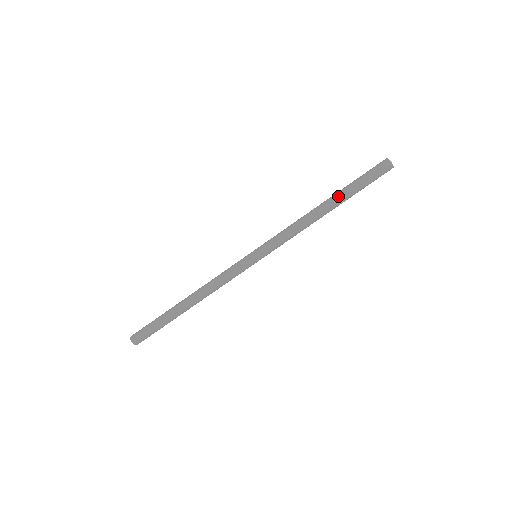
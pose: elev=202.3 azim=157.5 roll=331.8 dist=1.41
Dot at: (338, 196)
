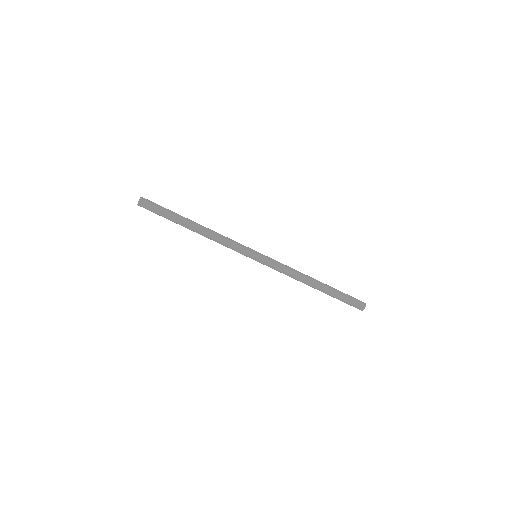
Dot at: (325, 290)
